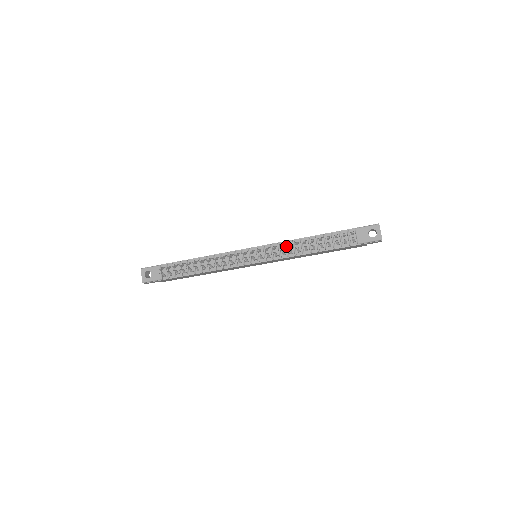
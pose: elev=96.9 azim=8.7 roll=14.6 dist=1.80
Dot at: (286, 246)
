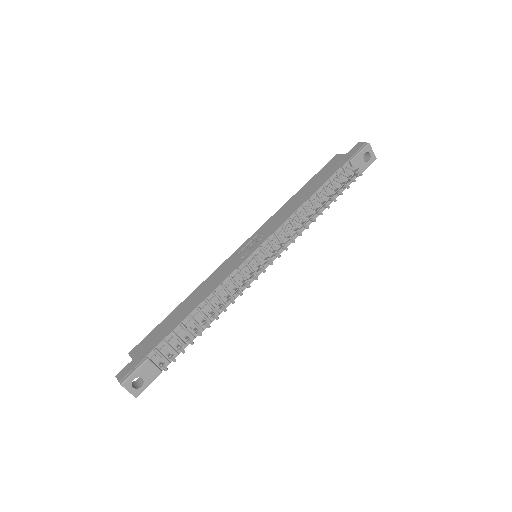
Dot at: (293, 224)
